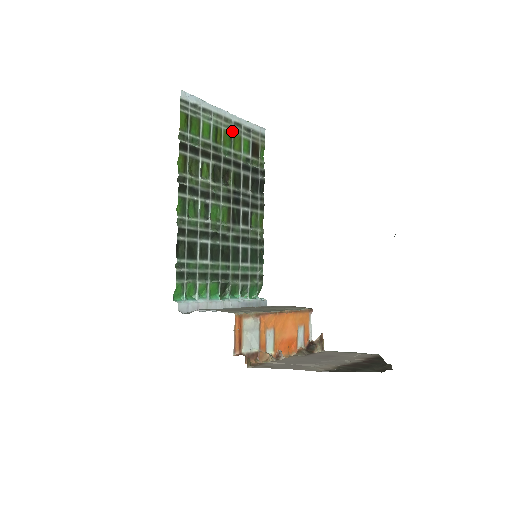
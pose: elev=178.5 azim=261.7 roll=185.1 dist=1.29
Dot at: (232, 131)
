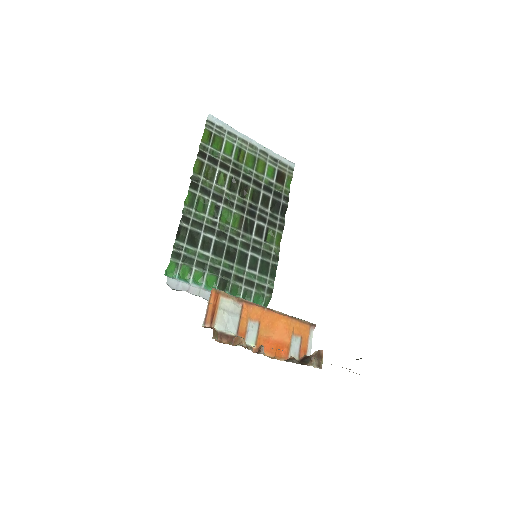
Dot at: (257, 156)
